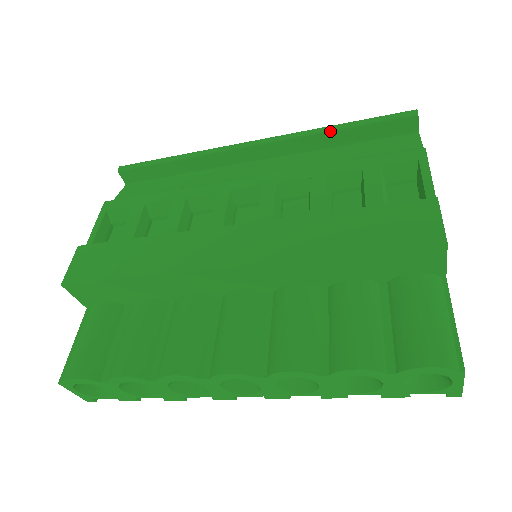
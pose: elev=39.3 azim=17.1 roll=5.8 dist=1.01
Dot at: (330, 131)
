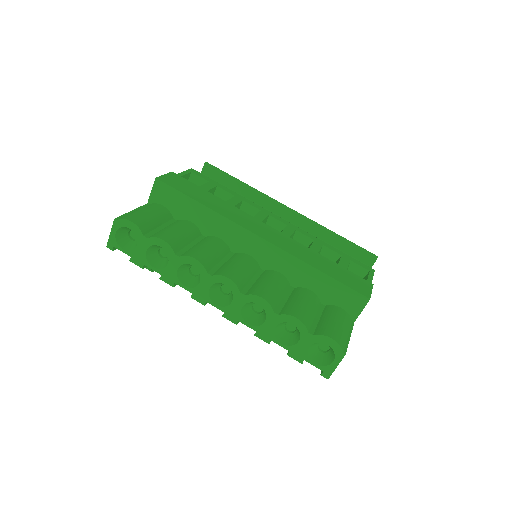
Dot at: (332, 233)
